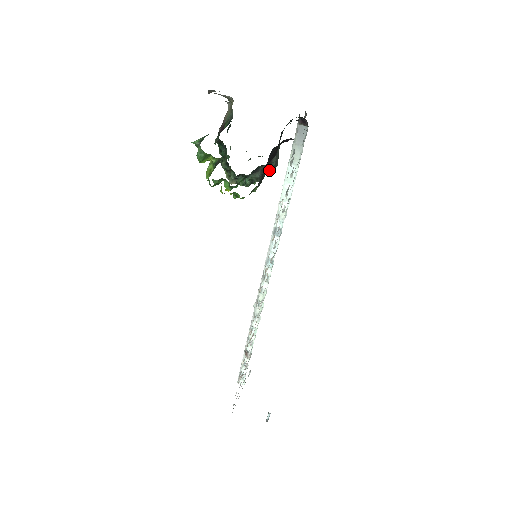
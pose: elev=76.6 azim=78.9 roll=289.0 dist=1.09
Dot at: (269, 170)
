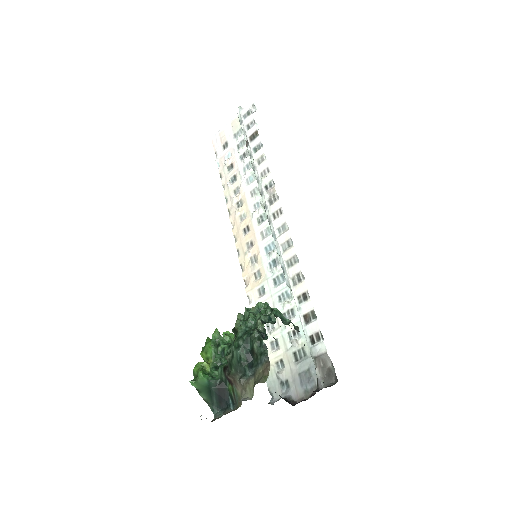
Dot at: occluded
